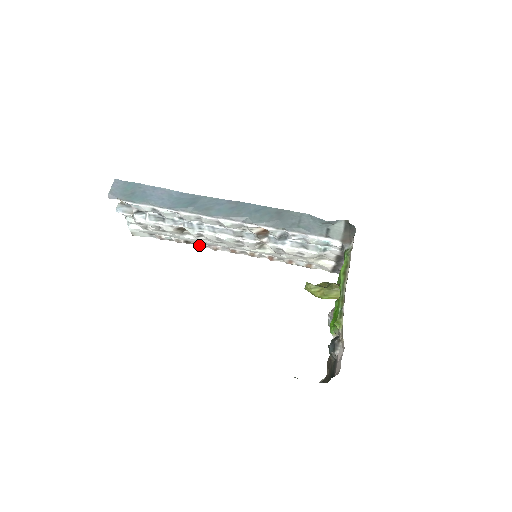
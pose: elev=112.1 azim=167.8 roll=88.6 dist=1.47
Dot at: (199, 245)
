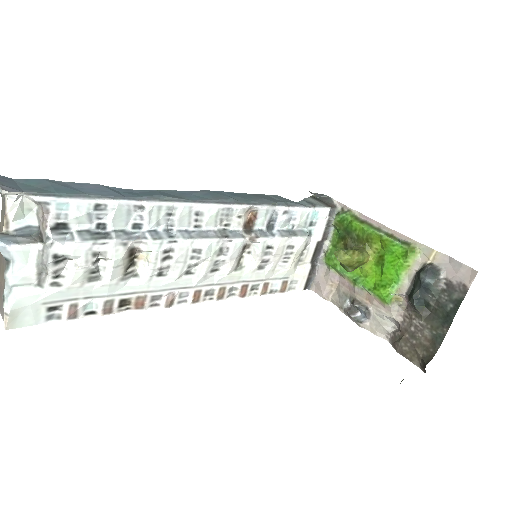
Dot at: (145, 303)
